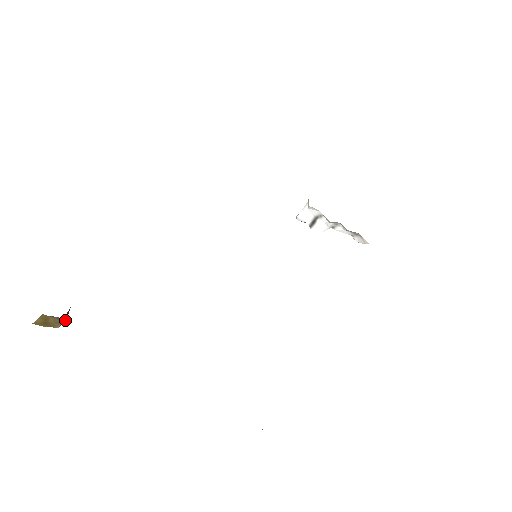
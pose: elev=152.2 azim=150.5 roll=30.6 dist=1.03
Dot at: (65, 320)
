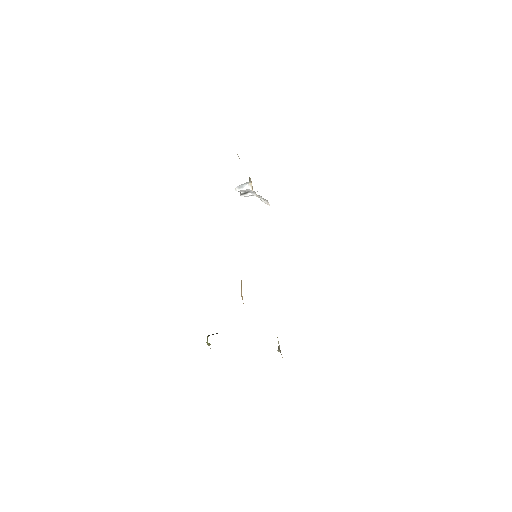
Dot at: occluded
